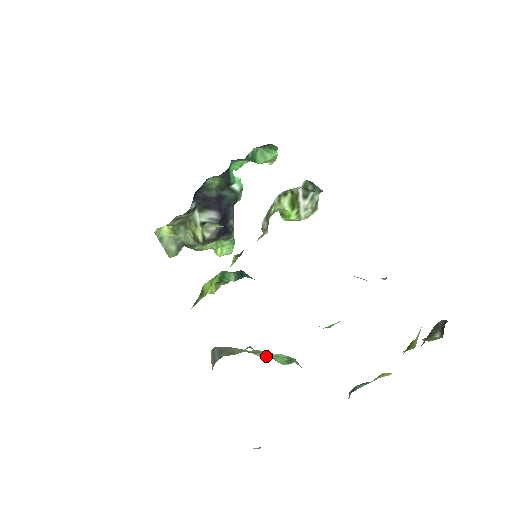
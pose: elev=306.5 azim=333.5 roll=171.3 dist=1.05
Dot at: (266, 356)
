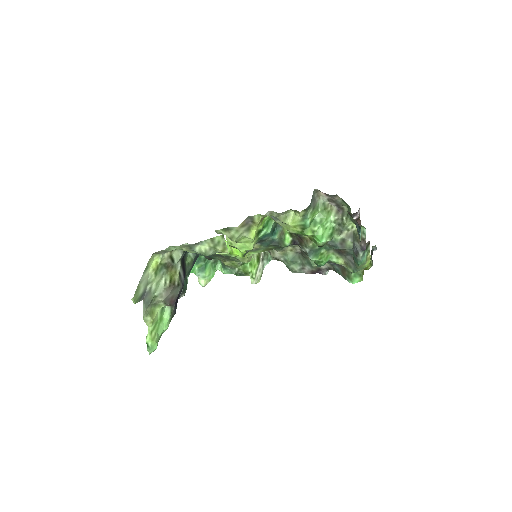
Dot at: (328, 216)
